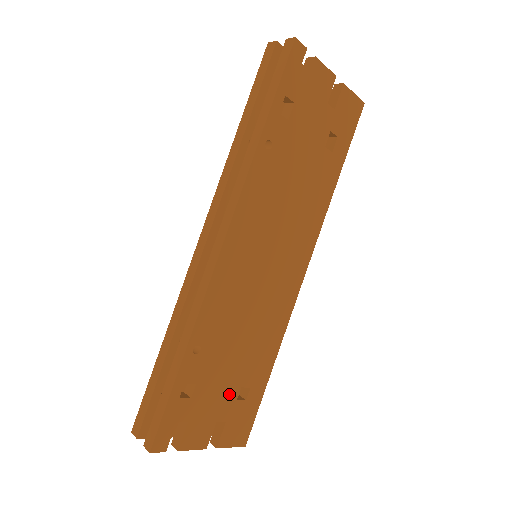
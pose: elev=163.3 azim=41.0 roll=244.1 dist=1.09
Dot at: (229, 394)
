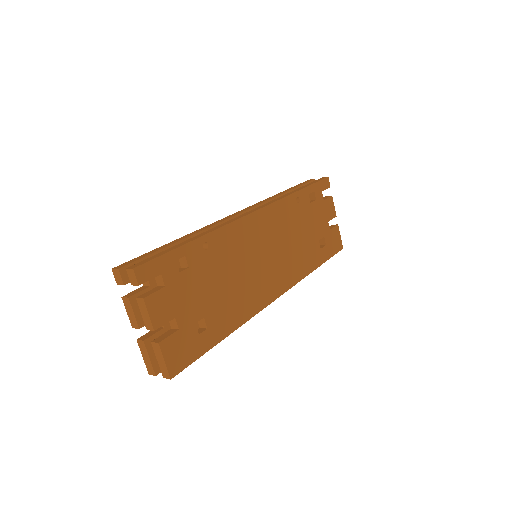
Dot at: (195, 310)
